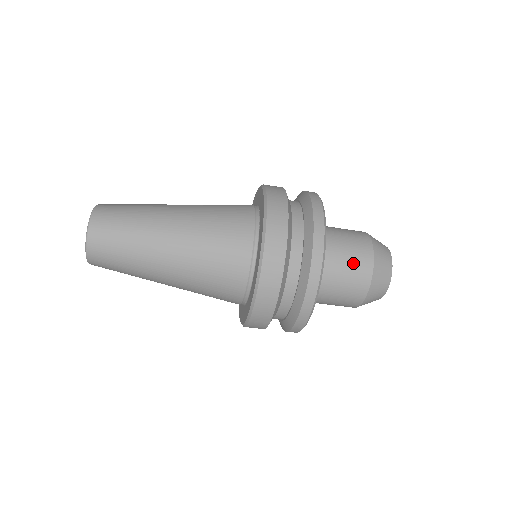
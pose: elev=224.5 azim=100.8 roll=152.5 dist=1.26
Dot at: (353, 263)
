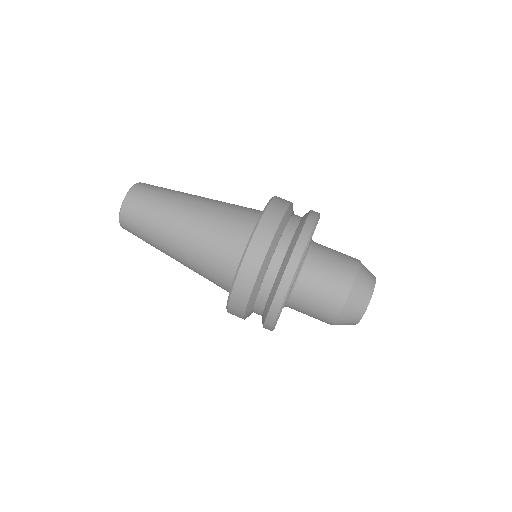
Dot at: occluded
